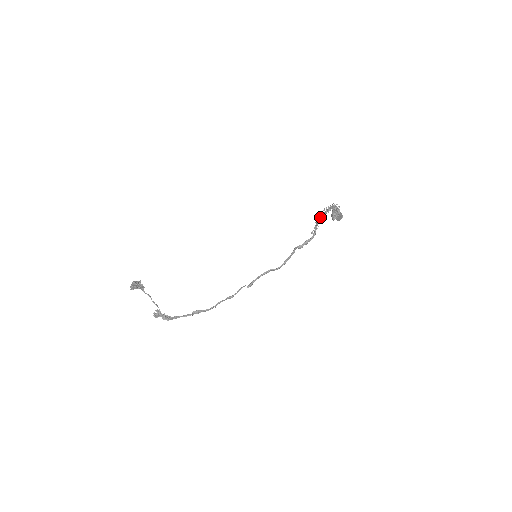
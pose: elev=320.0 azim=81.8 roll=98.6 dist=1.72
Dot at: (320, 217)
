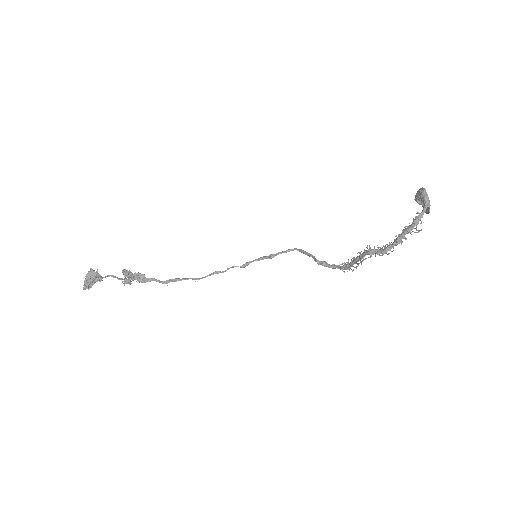
Dot at: (369, 253)
